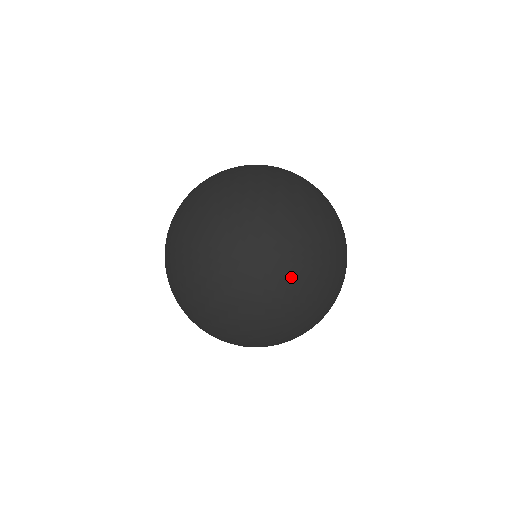
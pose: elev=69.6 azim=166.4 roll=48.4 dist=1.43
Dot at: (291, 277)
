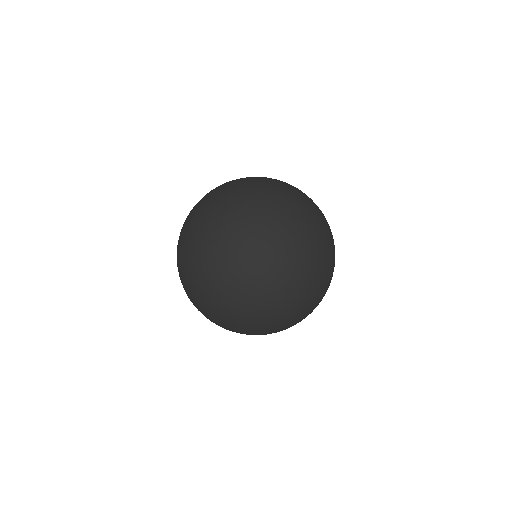
Dot at: (259, 215)
